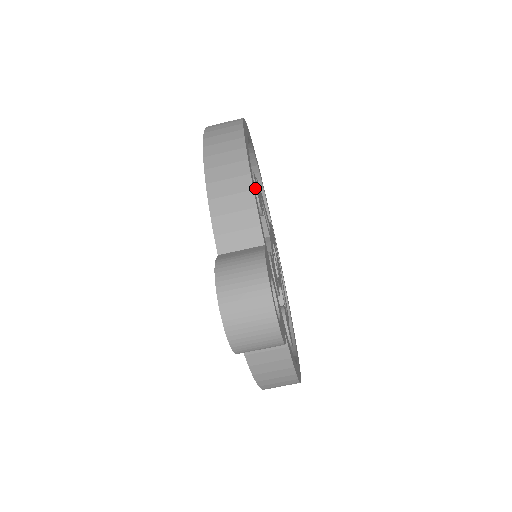
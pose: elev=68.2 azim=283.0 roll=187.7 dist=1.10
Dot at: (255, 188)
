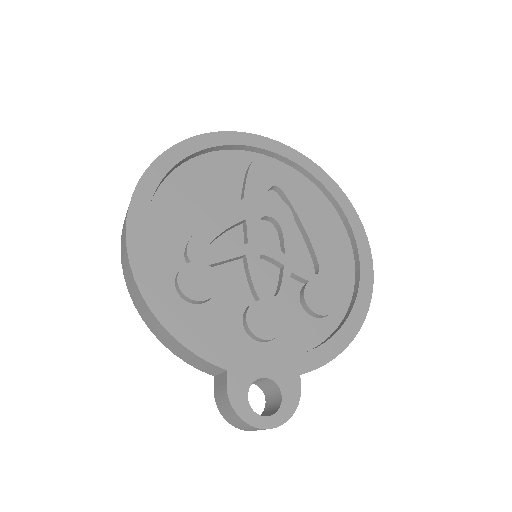
Dot at: (189, 299)
